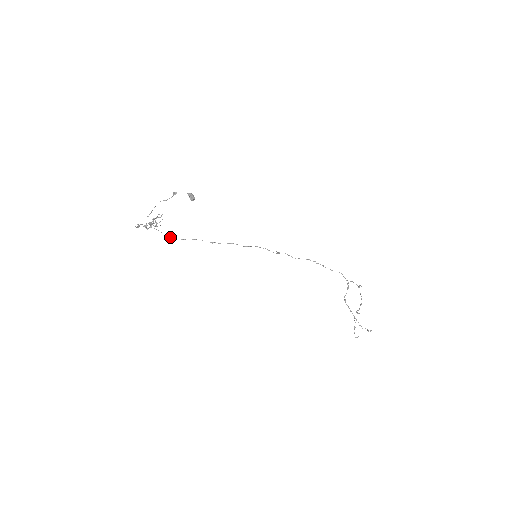
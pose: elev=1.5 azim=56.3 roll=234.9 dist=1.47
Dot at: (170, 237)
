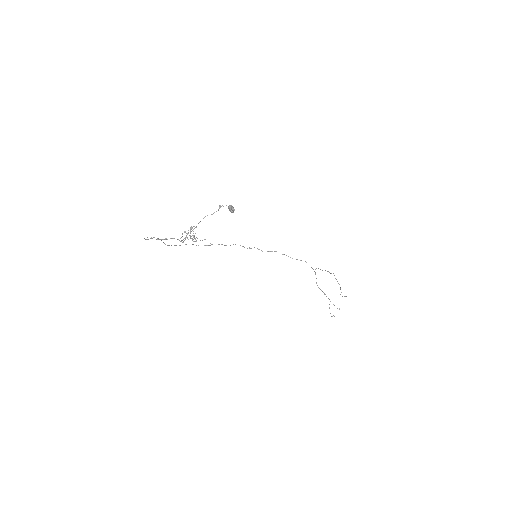
Dot at: (168, 245)
